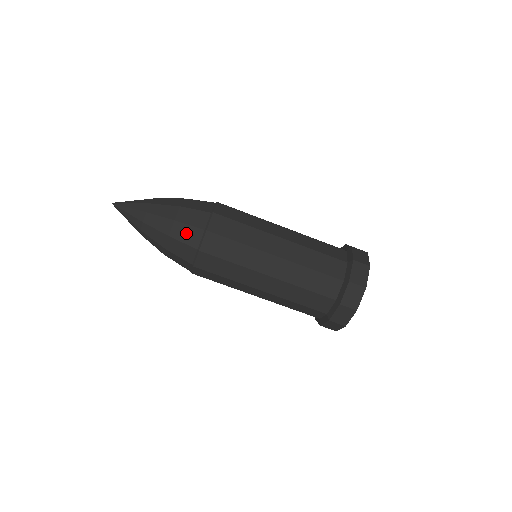
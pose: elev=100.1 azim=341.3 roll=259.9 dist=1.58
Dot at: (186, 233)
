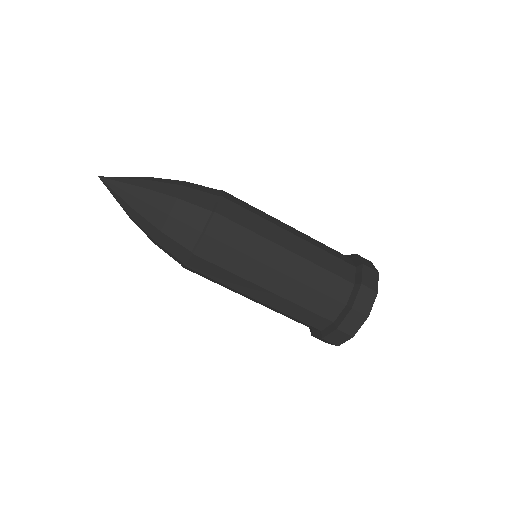
Dot at: (172, 246)
